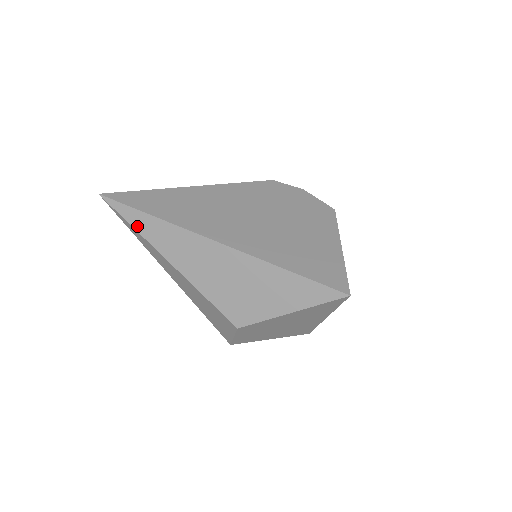
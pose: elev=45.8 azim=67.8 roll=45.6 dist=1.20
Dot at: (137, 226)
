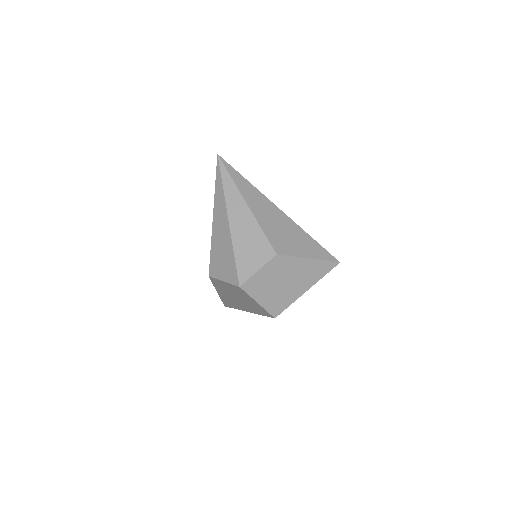
Dot at: (234, 178)
